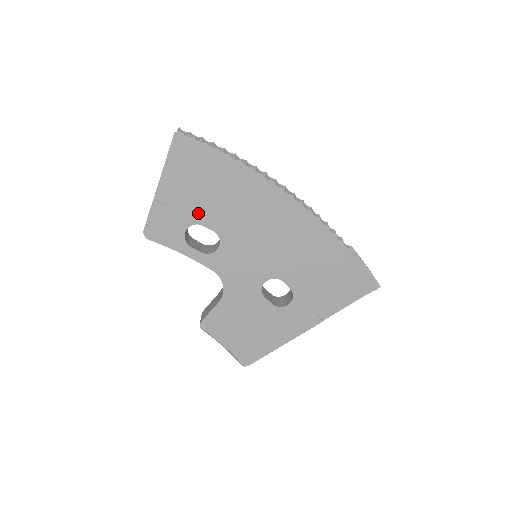
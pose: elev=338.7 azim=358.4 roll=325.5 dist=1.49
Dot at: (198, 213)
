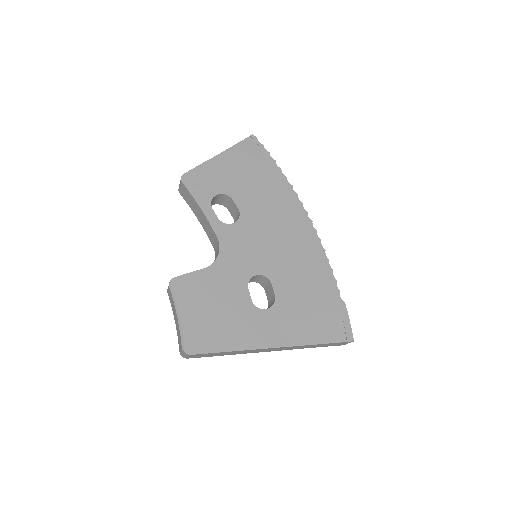
Dot at: (235, 189)
